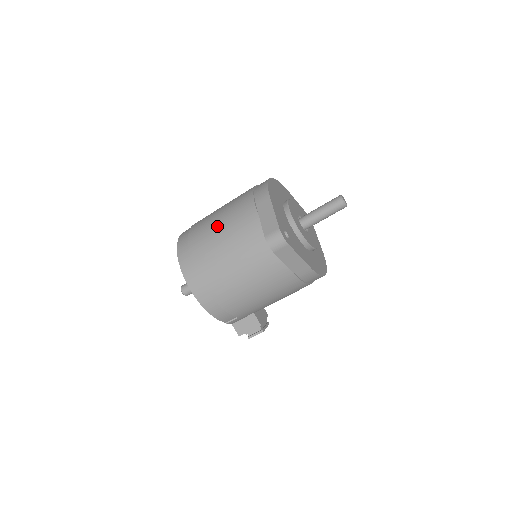
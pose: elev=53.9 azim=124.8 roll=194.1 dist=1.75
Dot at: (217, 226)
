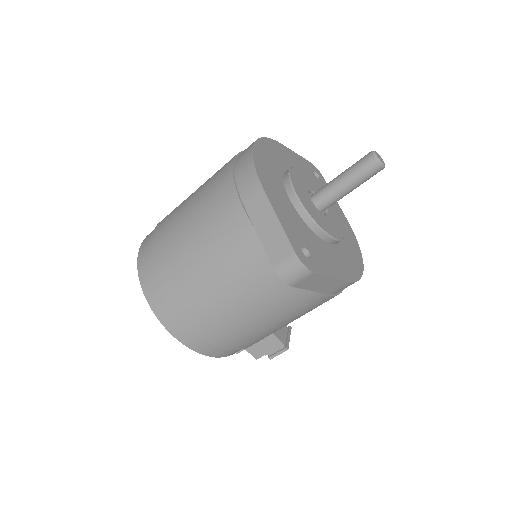
Dot at: (190, 246)
